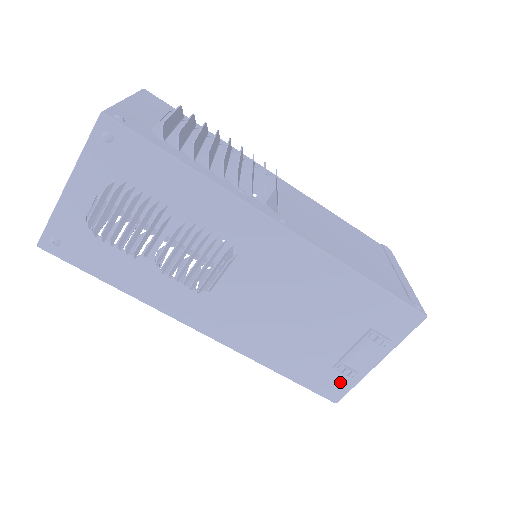
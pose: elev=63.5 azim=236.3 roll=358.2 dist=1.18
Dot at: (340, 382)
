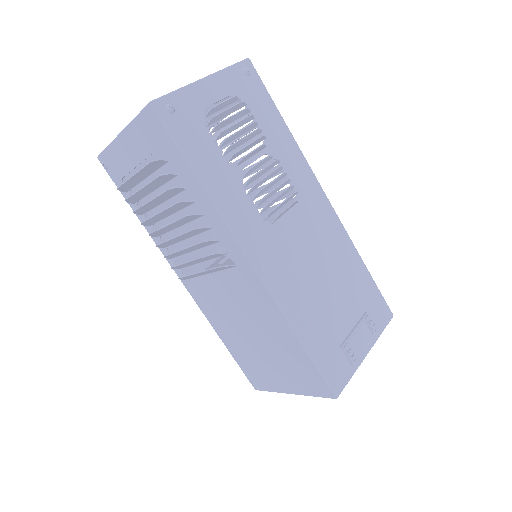
Dot at: (342, 368)
